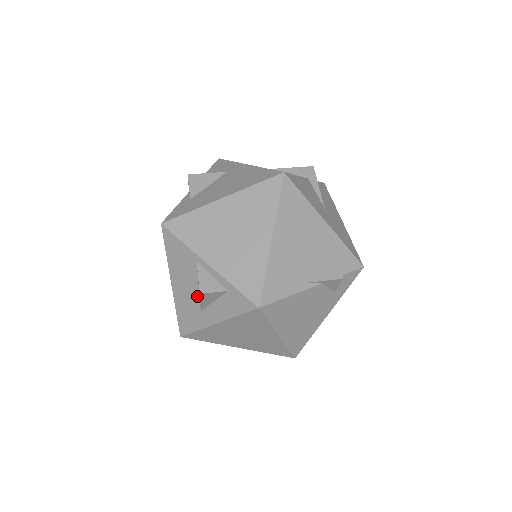
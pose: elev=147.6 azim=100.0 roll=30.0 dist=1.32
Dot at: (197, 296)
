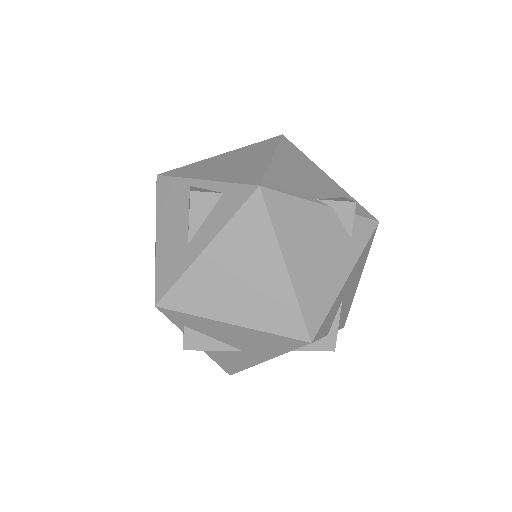
Dot at: (185, 228)
